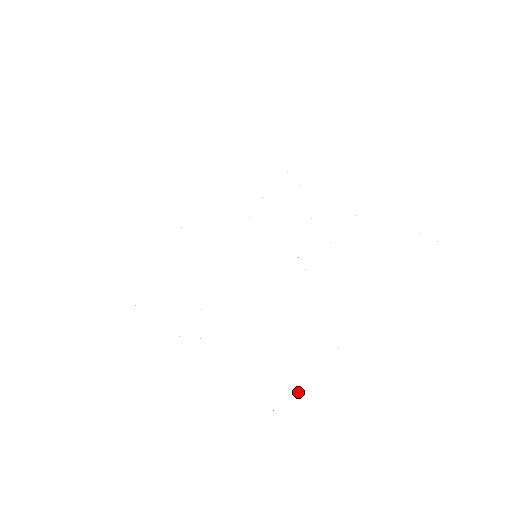
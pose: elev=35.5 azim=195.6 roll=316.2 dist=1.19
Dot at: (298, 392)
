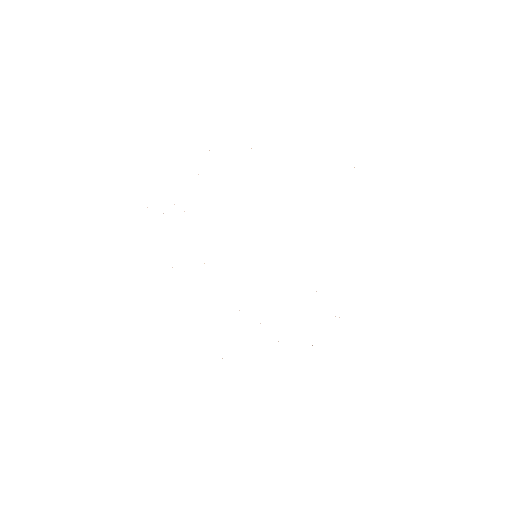
Dot at: occluded
